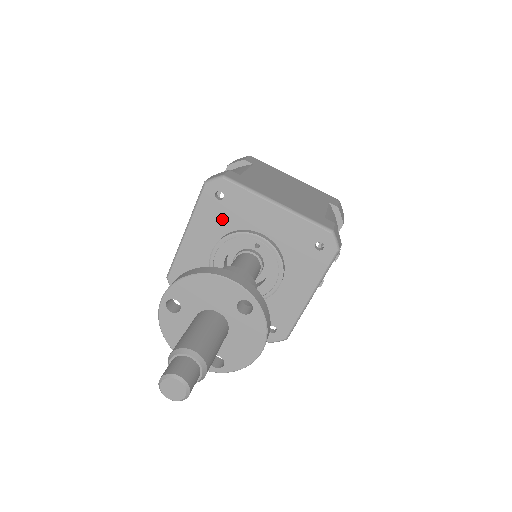
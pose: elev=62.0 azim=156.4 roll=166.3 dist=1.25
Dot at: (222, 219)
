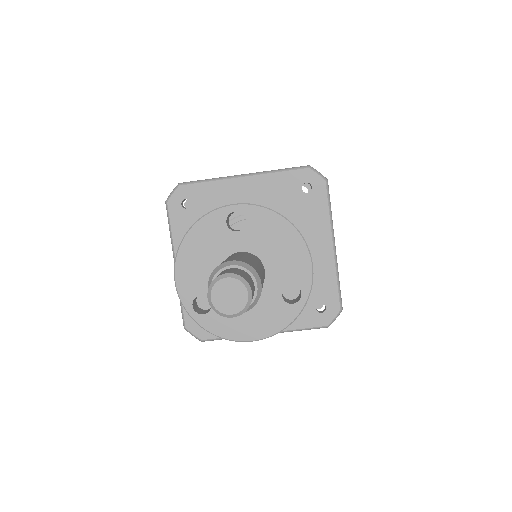
Dot at: (285, 204)
